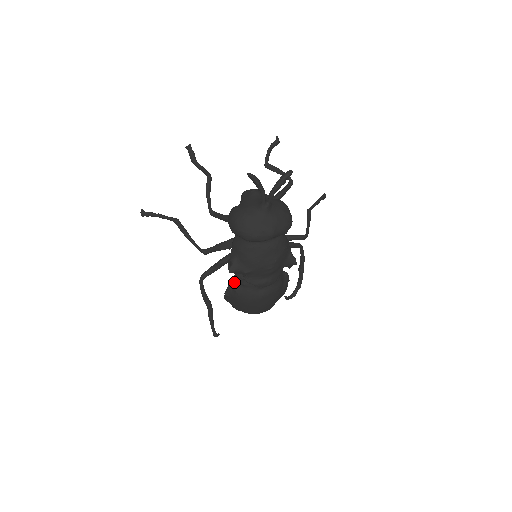
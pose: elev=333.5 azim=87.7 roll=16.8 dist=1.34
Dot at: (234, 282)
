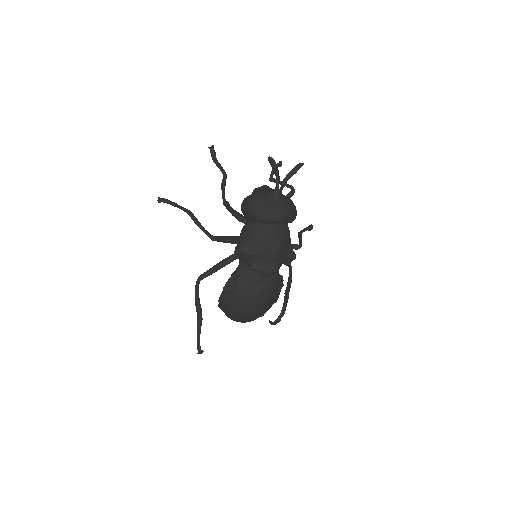
Dot at: (236, 273)
